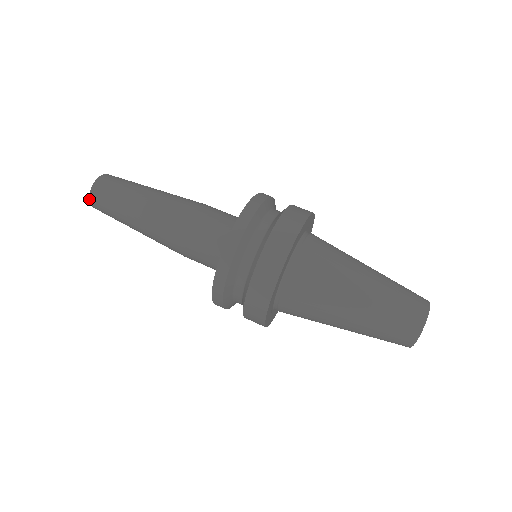
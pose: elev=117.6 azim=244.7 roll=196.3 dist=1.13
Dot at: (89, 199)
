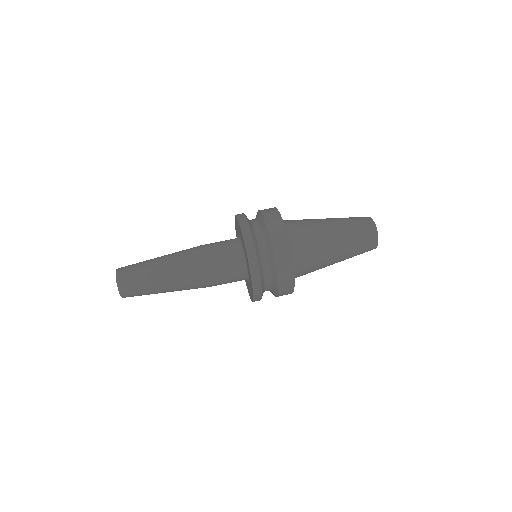
Dot at: occluded
